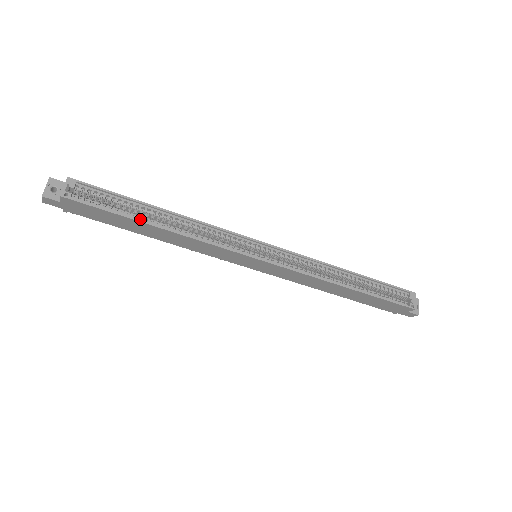
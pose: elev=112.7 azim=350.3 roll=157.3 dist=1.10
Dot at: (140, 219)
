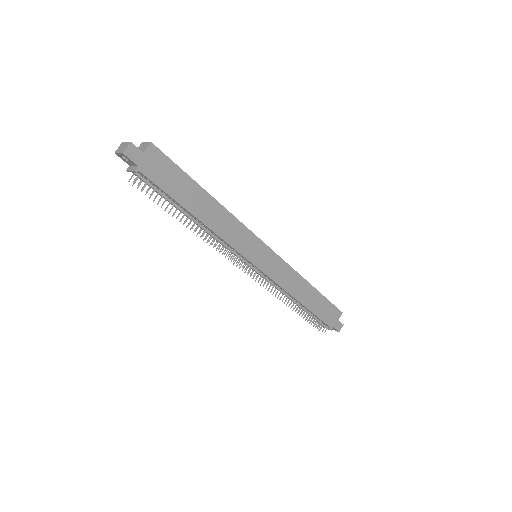
Dot at: (198, 187)
